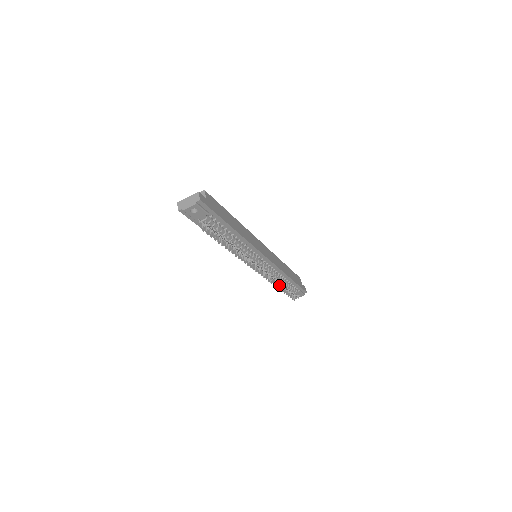
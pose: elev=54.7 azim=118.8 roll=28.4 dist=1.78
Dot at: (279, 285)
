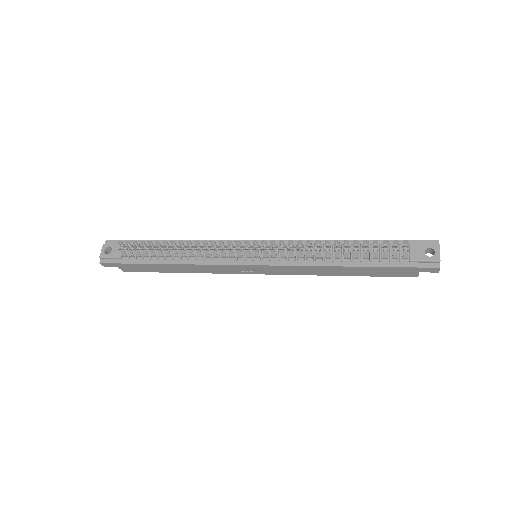
Dot at: (359, 263)
